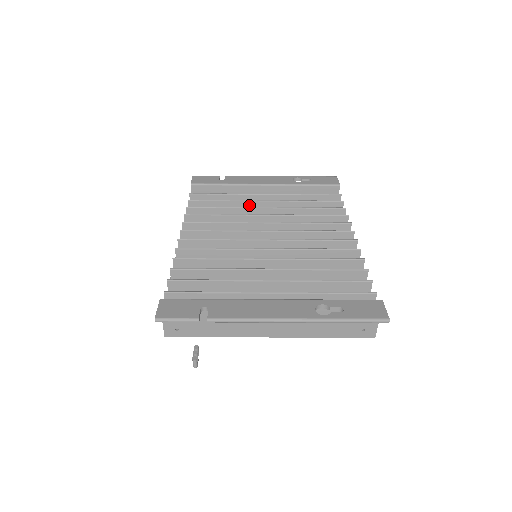
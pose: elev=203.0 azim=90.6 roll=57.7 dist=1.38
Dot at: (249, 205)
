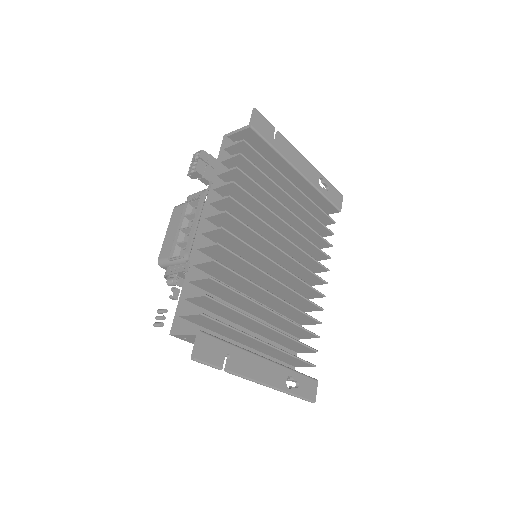
Dot at: (279, 191)
